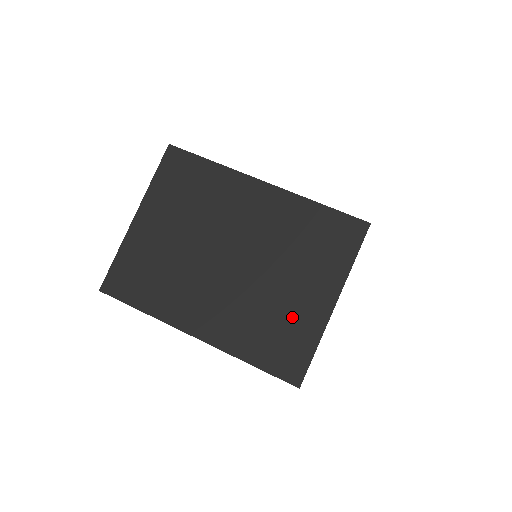
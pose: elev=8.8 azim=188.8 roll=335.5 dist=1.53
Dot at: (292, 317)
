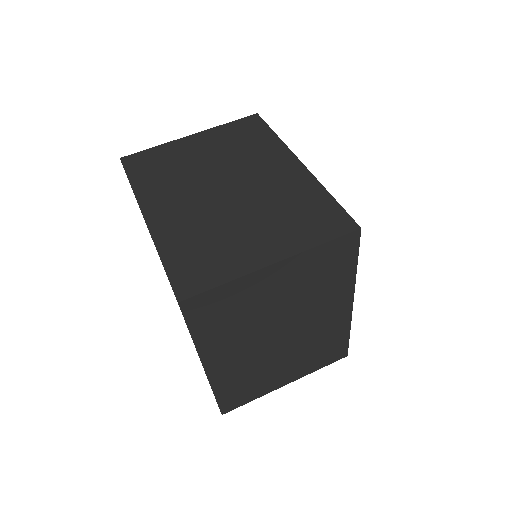
Dot at: (229, 250)
